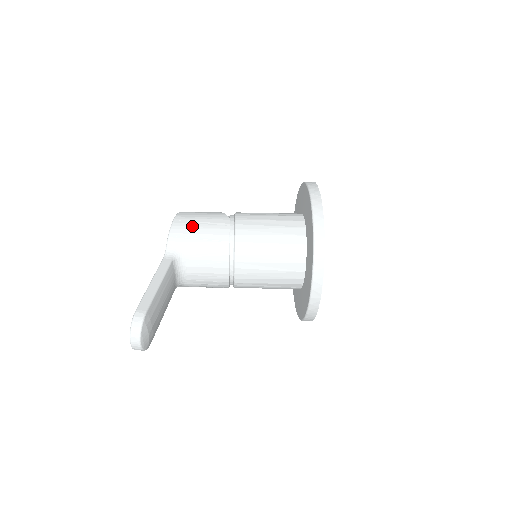
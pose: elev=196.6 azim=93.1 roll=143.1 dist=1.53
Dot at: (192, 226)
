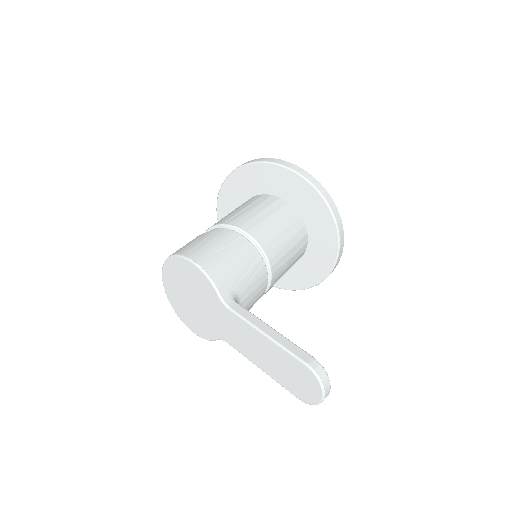
Dot at: (220, 258)
